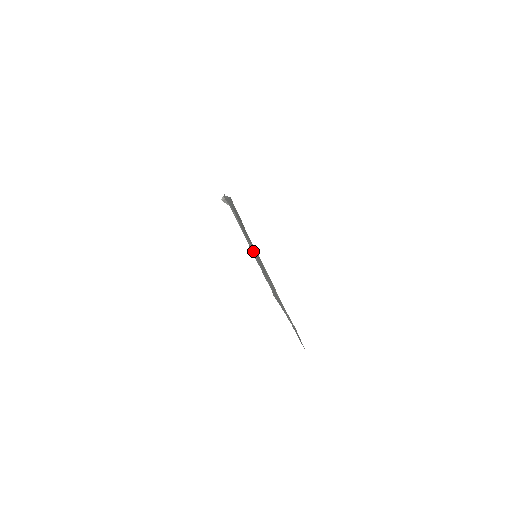
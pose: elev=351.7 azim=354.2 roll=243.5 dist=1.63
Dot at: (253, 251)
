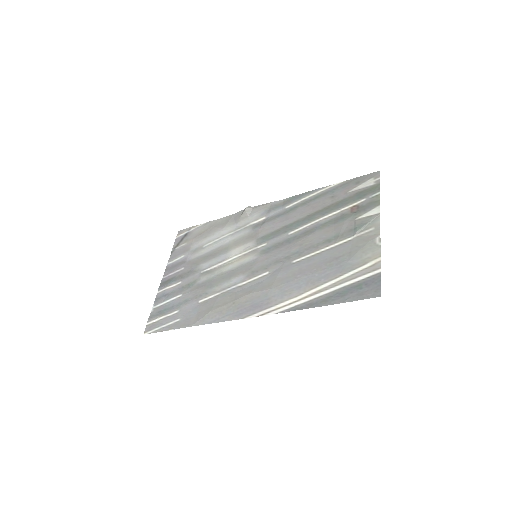
Dot at: (212, 269)
